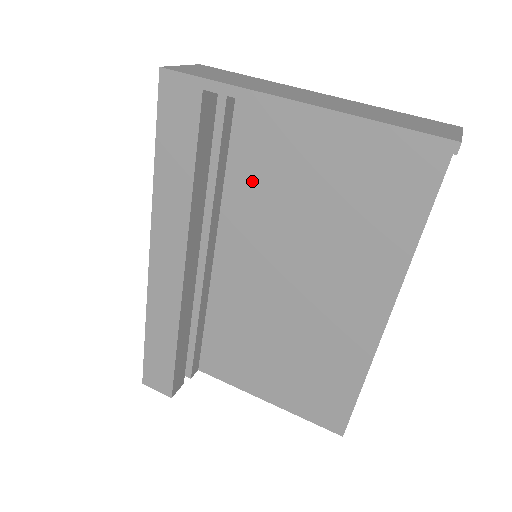
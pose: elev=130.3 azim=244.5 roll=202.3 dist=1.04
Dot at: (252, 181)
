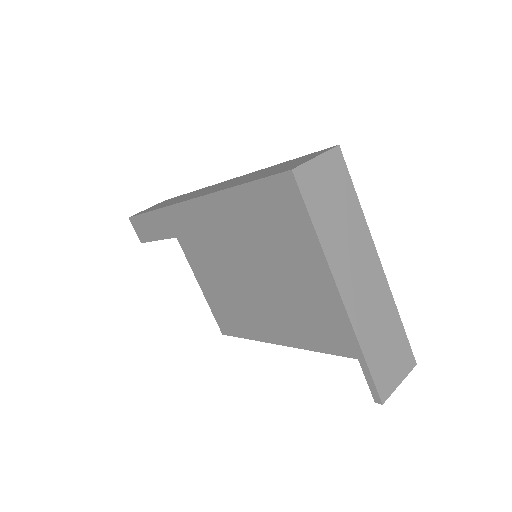
Dot at: (294, 232)
